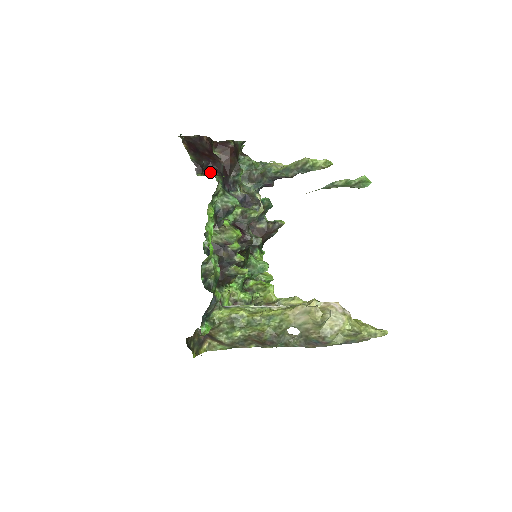
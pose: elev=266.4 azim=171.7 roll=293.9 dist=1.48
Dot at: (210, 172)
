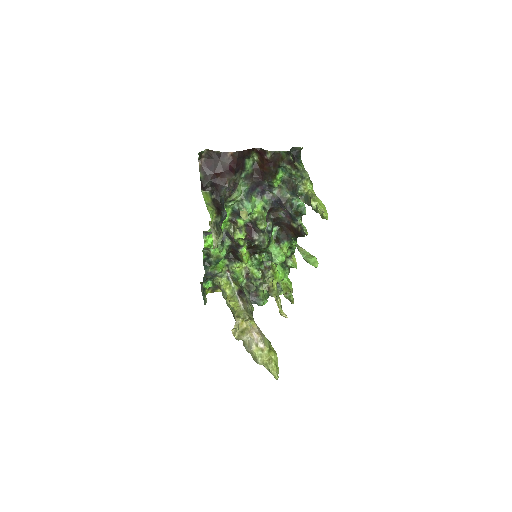
Dot at: (212, 191)
